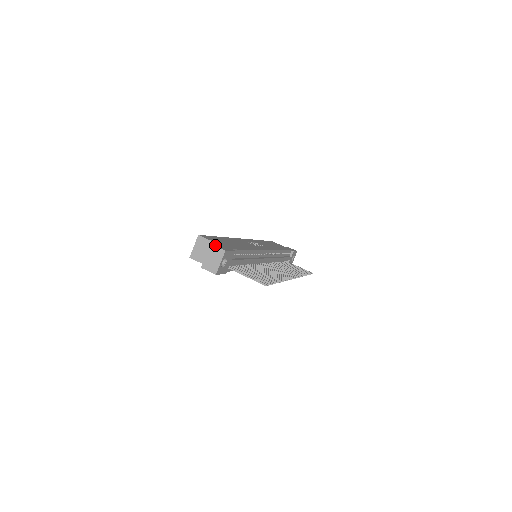
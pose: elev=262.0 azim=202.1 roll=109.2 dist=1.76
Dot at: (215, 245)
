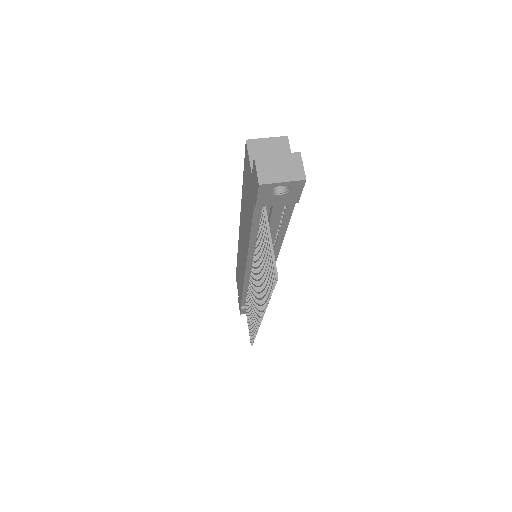
Dot at: (301, 161)
